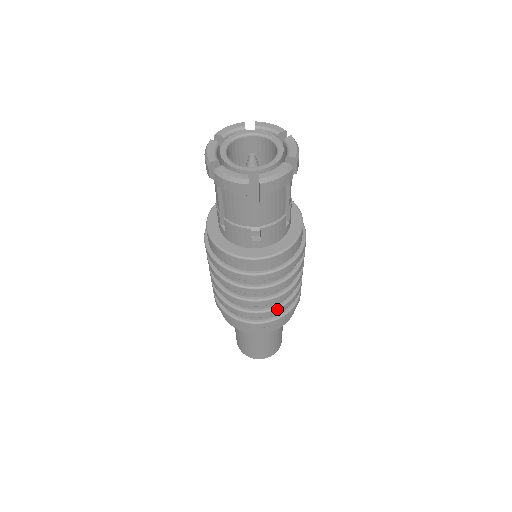
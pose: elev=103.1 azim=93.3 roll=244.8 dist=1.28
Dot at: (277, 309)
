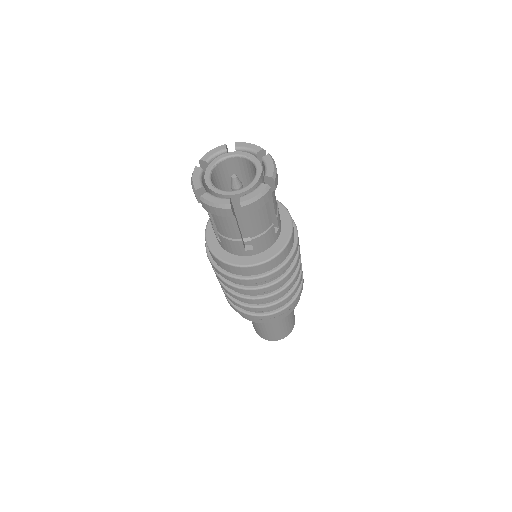
Dot at: (280, 302)
